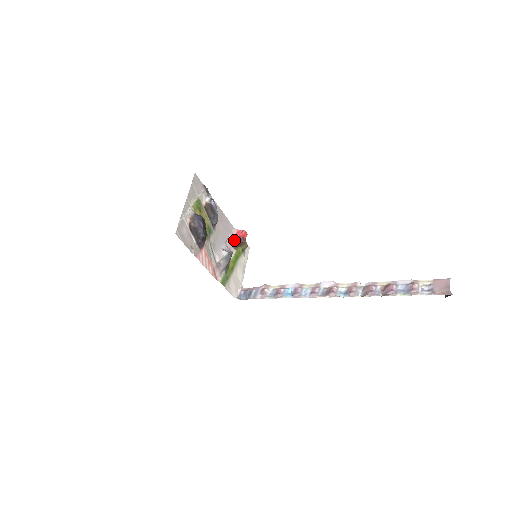
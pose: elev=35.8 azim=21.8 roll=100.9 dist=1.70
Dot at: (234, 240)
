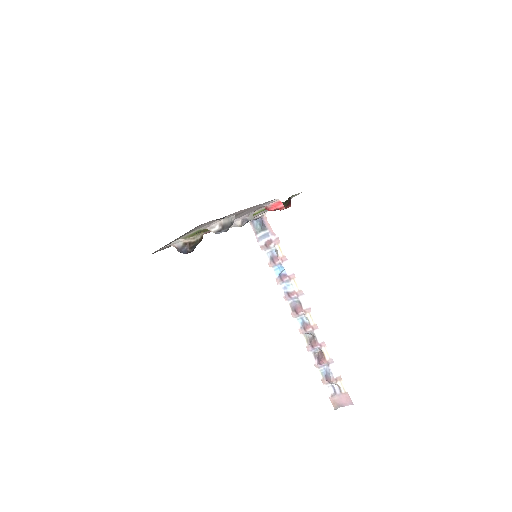
Dot at: (266, 208)
